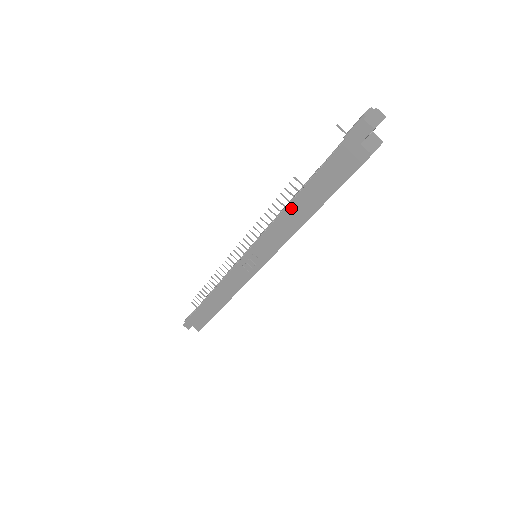
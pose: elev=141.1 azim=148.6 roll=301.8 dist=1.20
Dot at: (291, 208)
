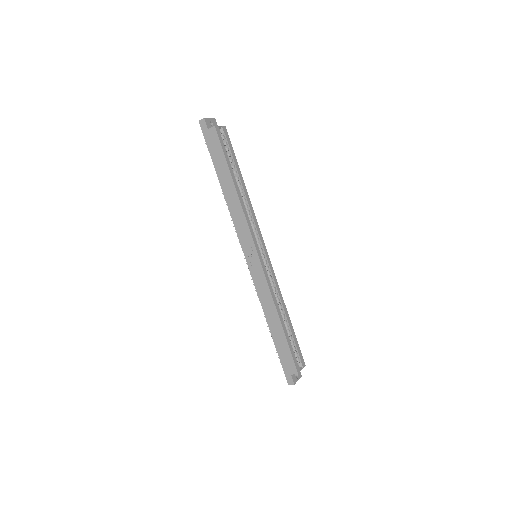
Dot at: (226, 195)
